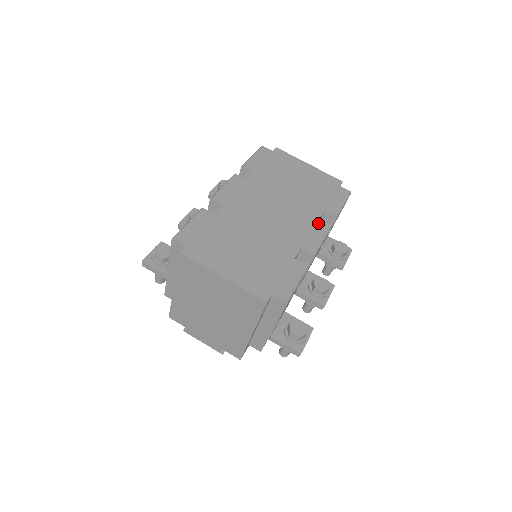
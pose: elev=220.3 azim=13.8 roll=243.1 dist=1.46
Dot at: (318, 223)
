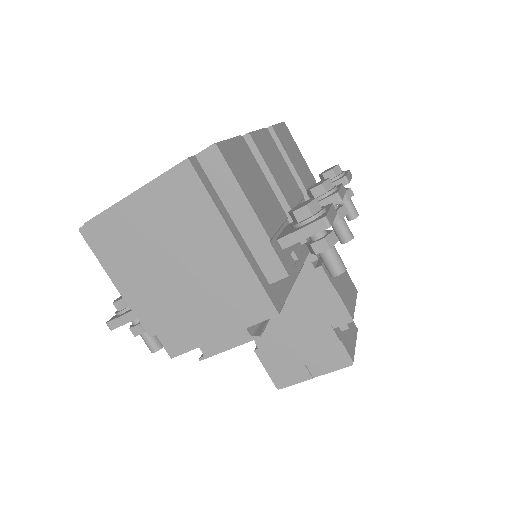
Dot at: occluded
